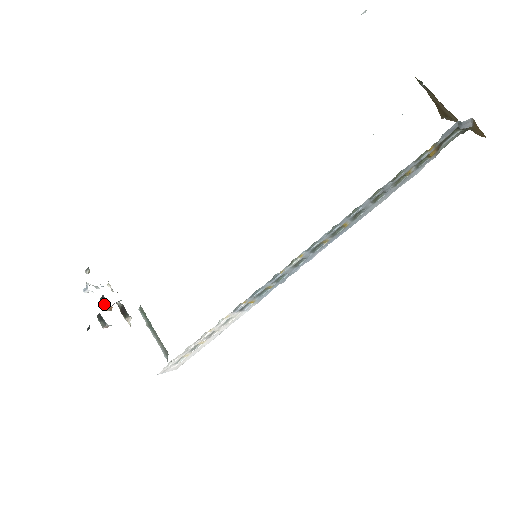
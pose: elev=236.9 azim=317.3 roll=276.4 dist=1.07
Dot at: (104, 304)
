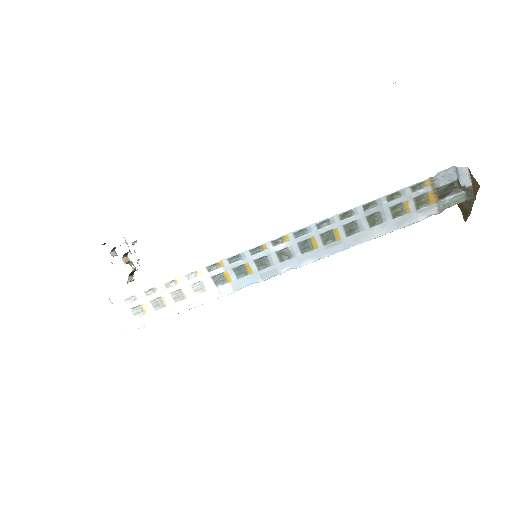
Dot at: (125, 255)
